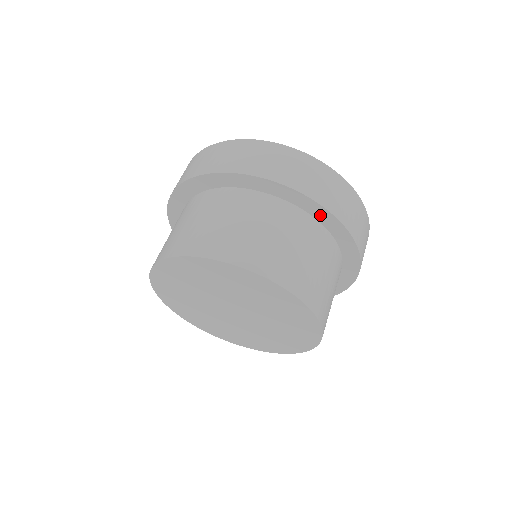
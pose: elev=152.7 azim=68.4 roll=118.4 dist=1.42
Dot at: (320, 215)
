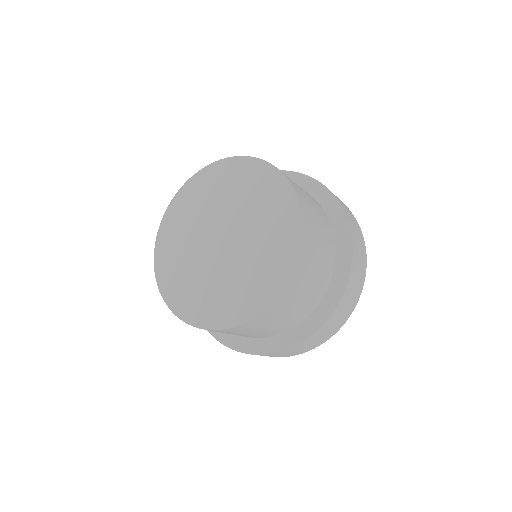
Dot at: (328, 205)
